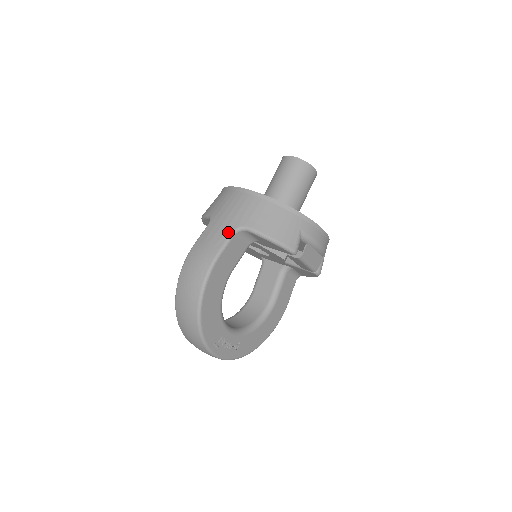
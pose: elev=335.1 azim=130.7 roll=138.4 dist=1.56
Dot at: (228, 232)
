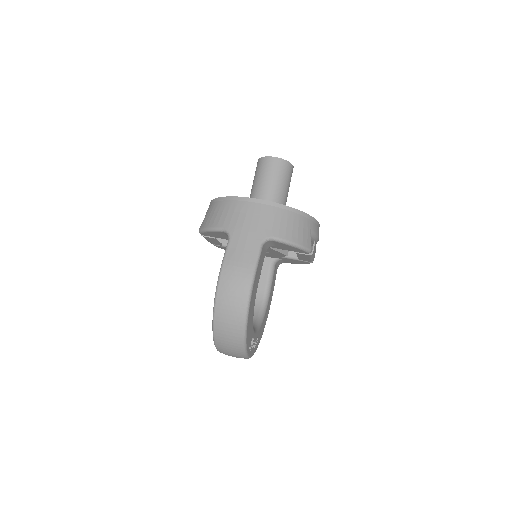
Dot at: (257, 245)
